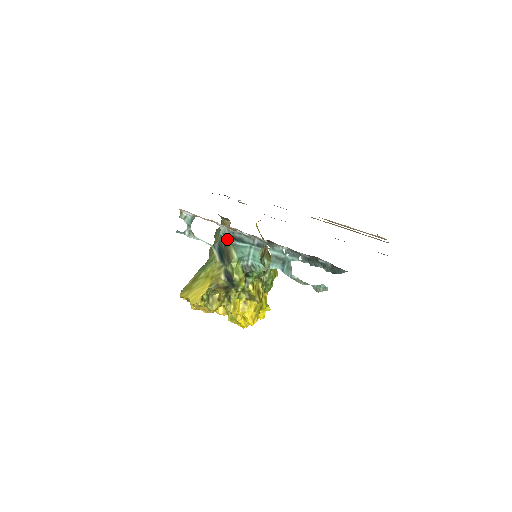
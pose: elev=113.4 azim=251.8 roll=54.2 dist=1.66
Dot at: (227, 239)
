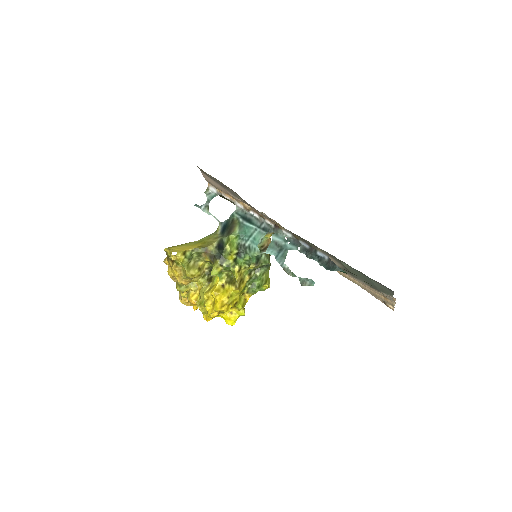
Dot at: (237, 218)
